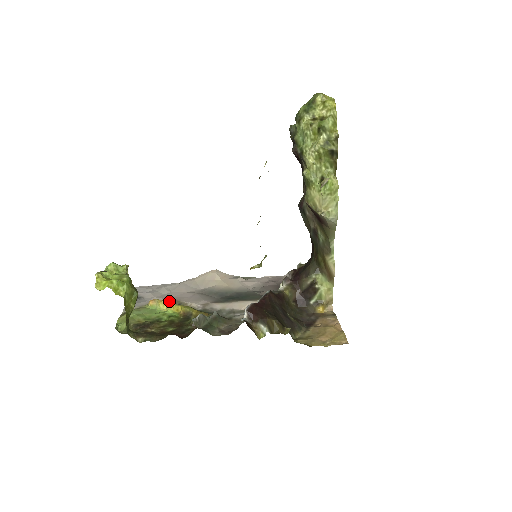
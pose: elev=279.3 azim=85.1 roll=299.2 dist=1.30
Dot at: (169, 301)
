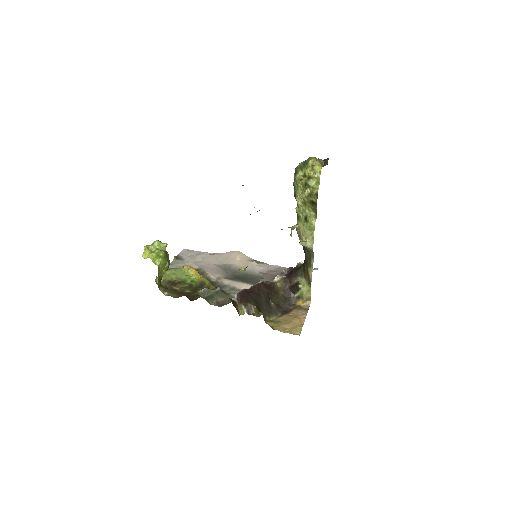
Dot at: (198, 268)
